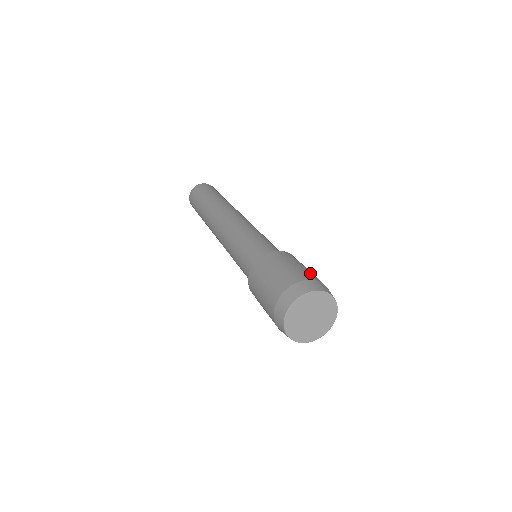
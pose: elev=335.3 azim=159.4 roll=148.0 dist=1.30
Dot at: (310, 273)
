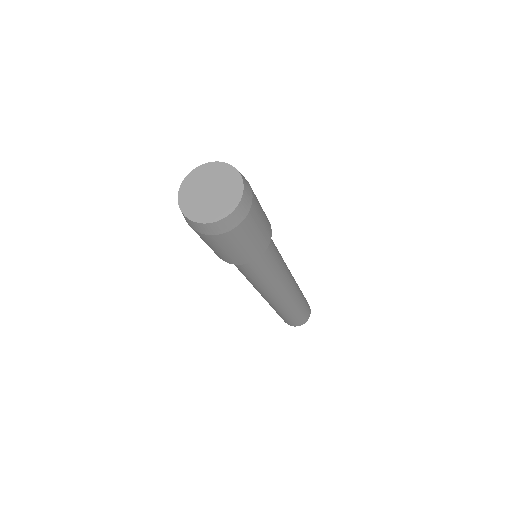
Dot at: occluded
